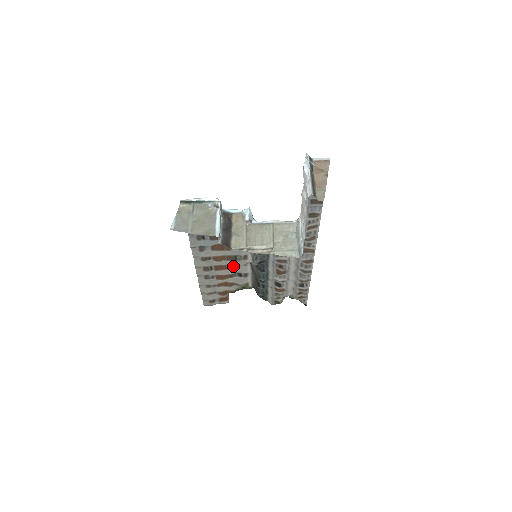
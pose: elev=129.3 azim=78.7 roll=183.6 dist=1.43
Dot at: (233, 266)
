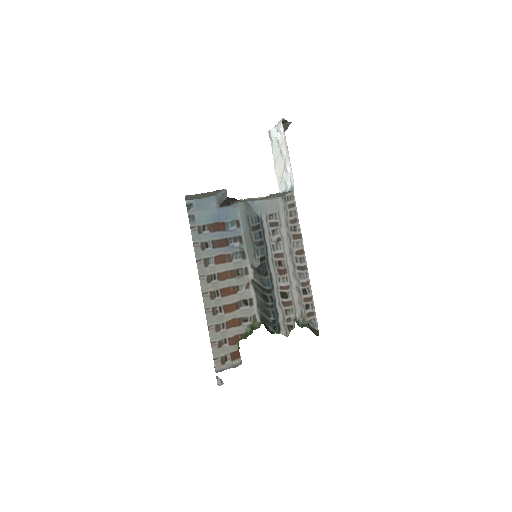
Dot at: (237, 287)
